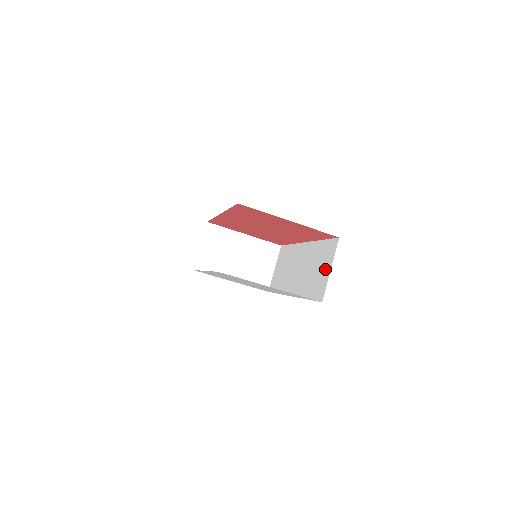
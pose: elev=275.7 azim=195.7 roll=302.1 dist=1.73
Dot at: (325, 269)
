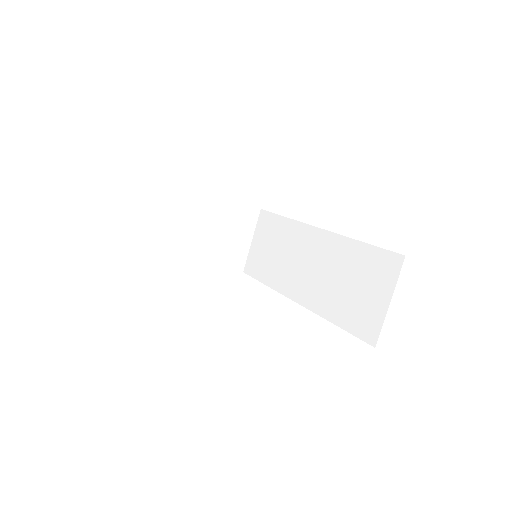
Dot at: (376, 296)
